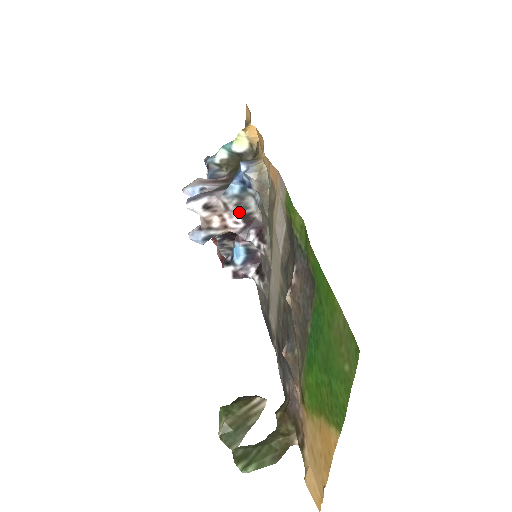
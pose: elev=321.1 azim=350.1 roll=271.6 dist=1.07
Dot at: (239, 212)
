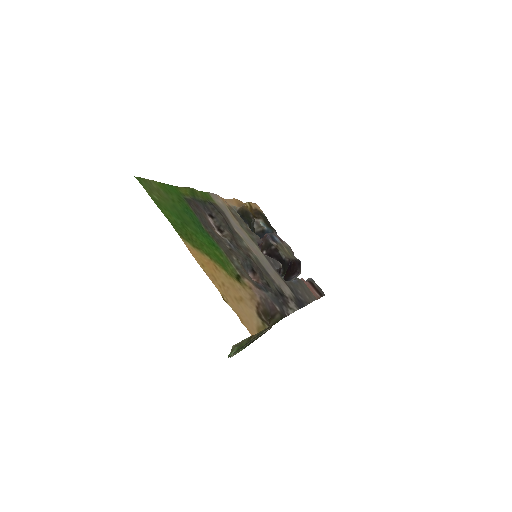
Dot at: occluded
